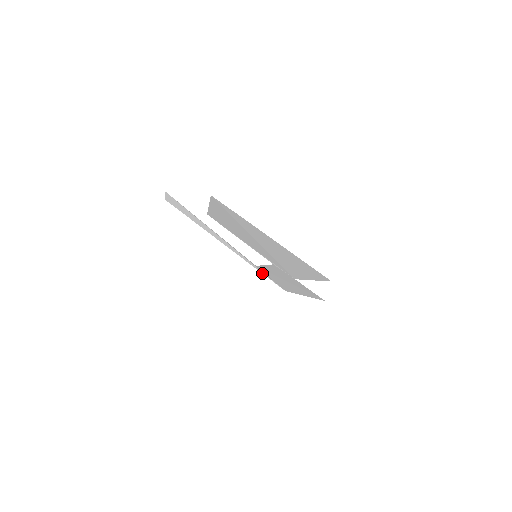
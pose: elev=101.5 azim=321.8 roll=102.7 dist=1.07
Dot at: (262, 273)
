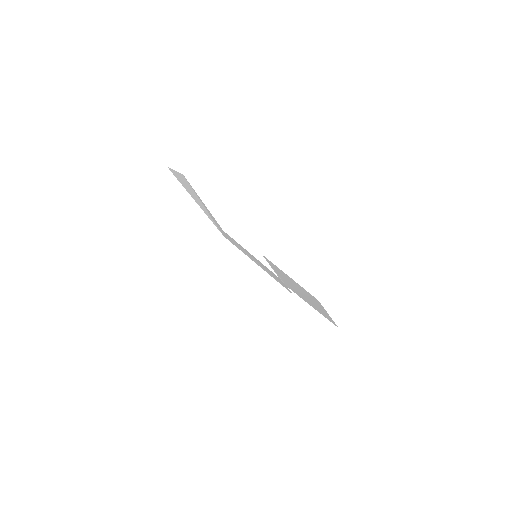
Dot at: (215, 225)
